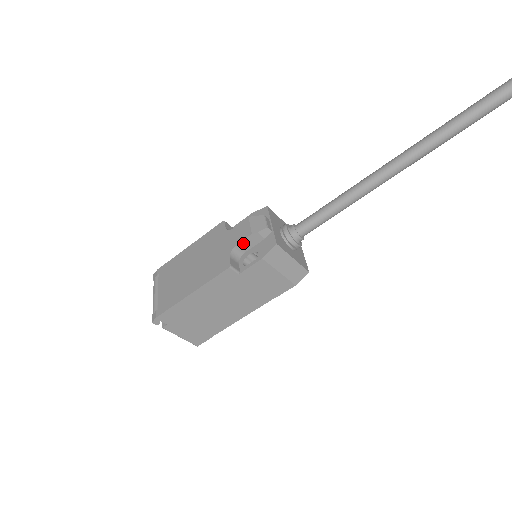
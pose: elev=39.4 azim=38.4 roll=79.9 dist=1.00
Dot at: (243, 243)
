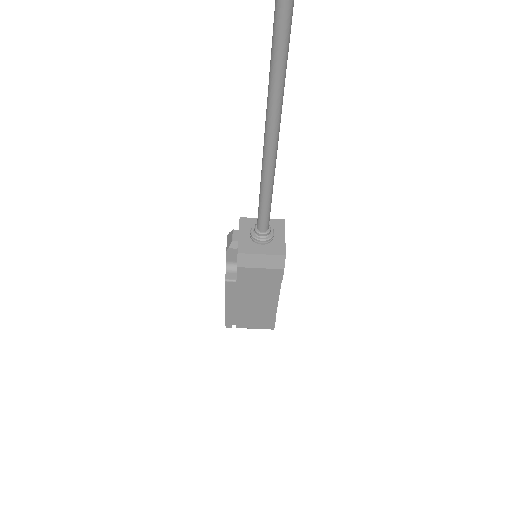
Dot at: (229, 258)
